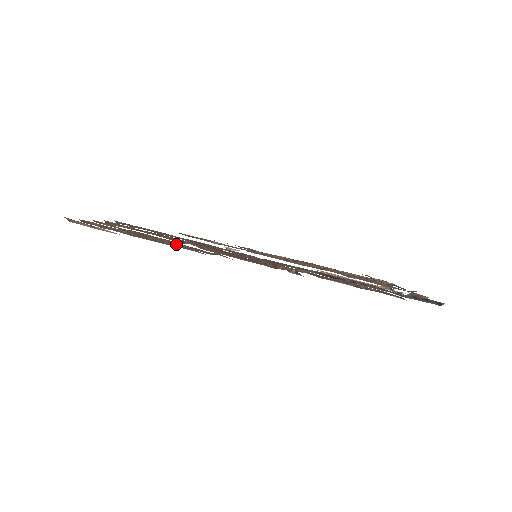
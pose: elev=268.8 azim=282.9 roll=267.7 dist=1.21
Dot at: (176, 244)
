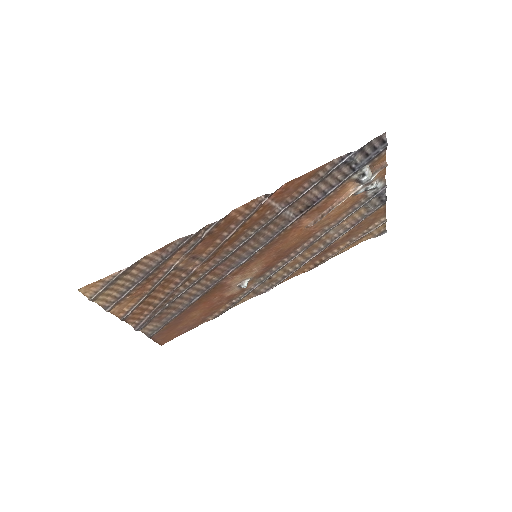
Dot at: (171, 247)
